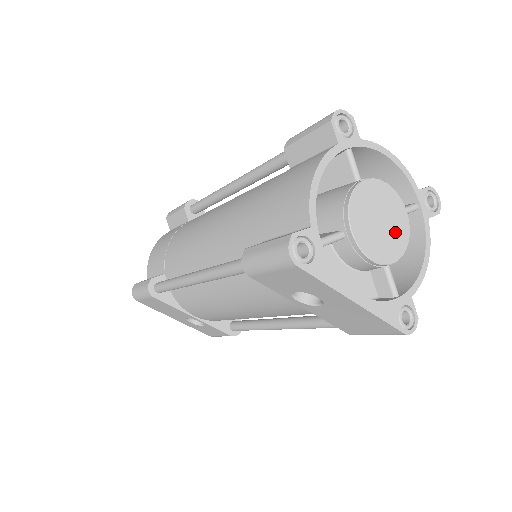
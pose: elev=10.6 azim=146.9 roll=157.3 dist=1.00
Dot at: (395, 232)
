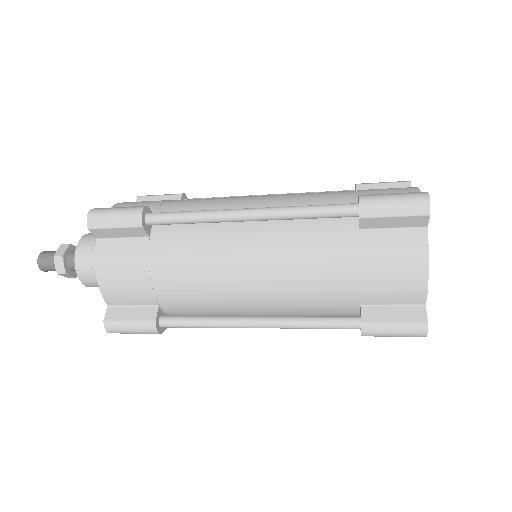
Dot at: occluded
